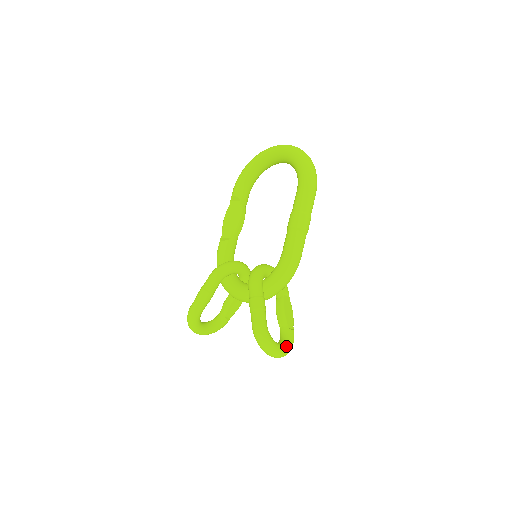
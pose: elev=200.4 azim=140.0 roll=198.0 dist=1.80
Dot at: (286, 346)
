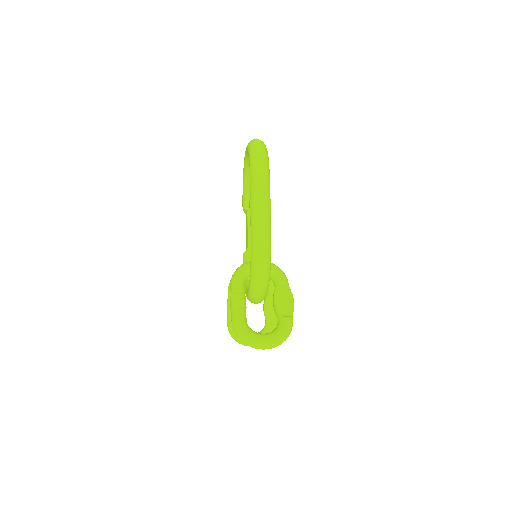
Dot at: (273, 335)
